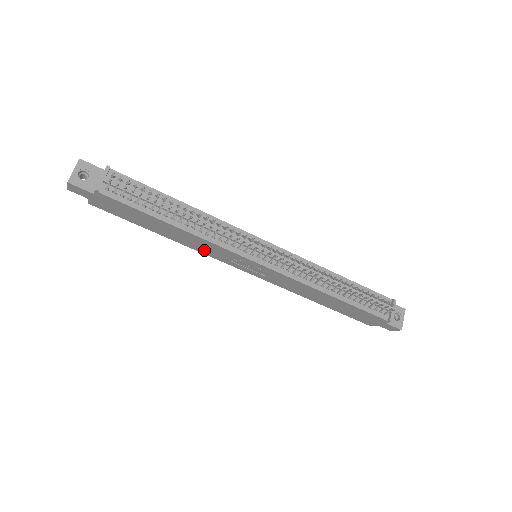
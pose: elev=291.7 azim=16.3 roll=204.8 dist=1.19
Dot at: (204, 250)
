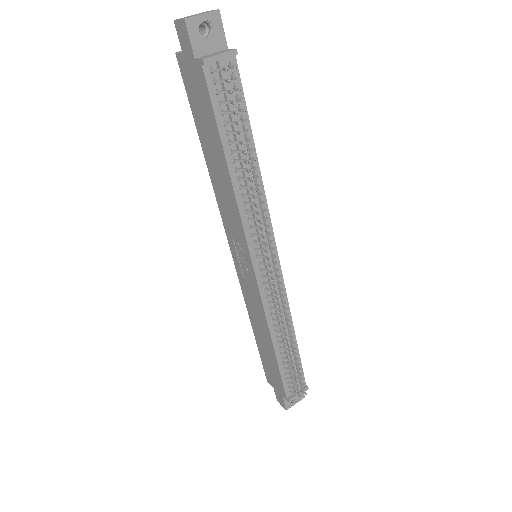
Dot at: (223, 207)
